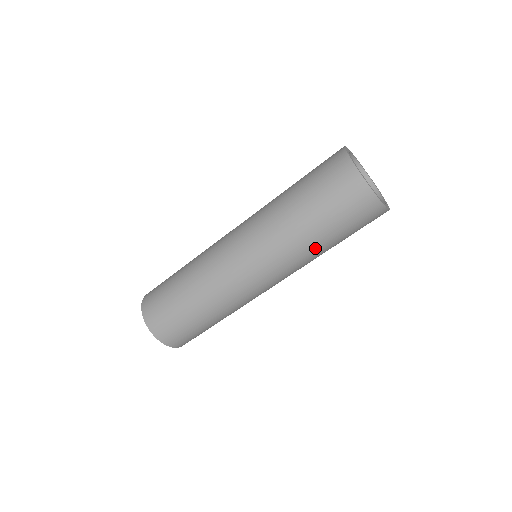
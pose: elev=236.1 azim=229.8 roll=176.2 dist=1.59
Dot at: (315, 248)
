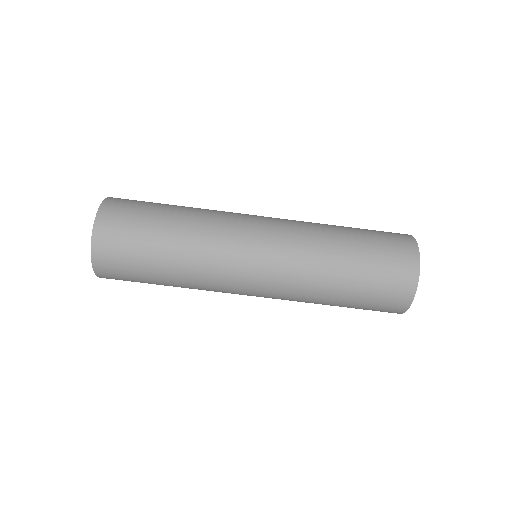
Dot at: (324, 300)
